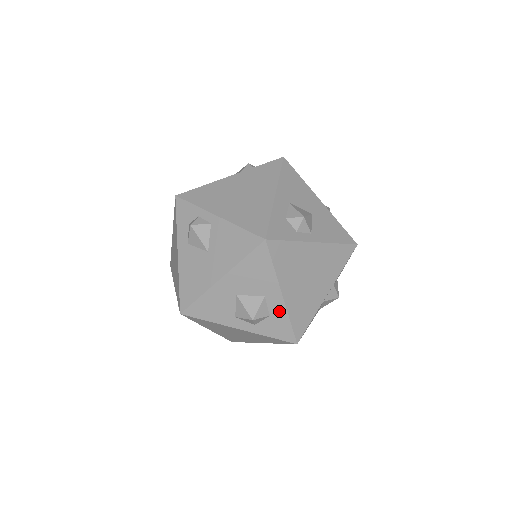
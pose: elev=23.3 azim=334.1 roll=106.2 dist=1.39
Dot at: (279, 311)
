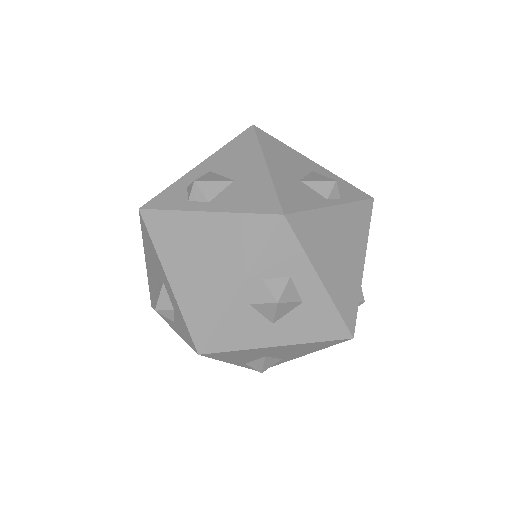
Dot at: (175, 303)
